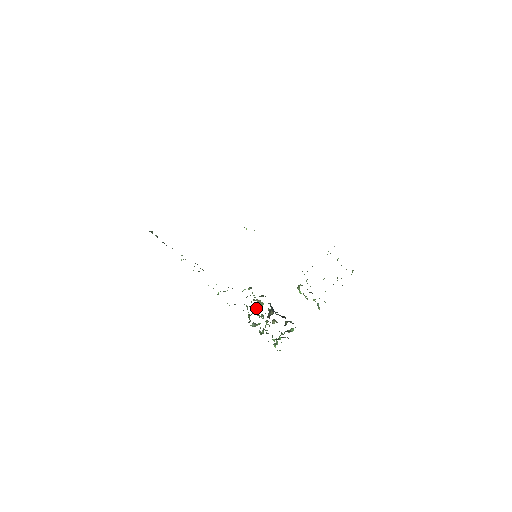
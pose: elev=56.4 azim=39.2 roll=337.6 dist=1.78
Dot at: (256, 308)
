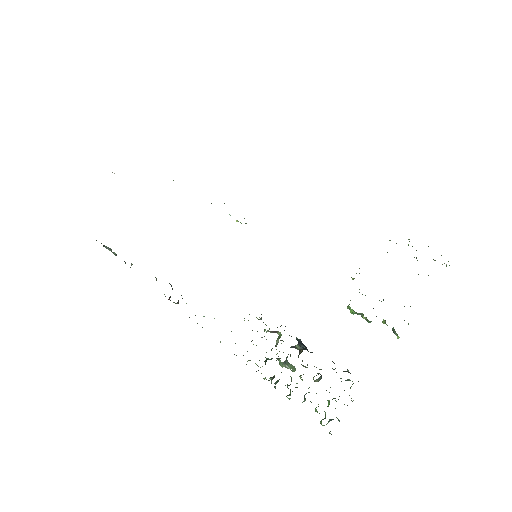
Dot at: occluded
